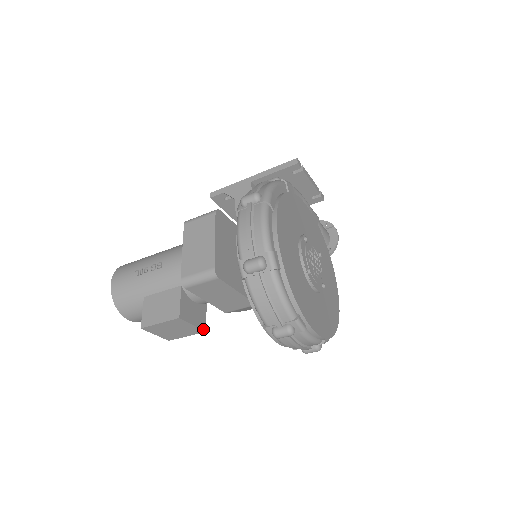
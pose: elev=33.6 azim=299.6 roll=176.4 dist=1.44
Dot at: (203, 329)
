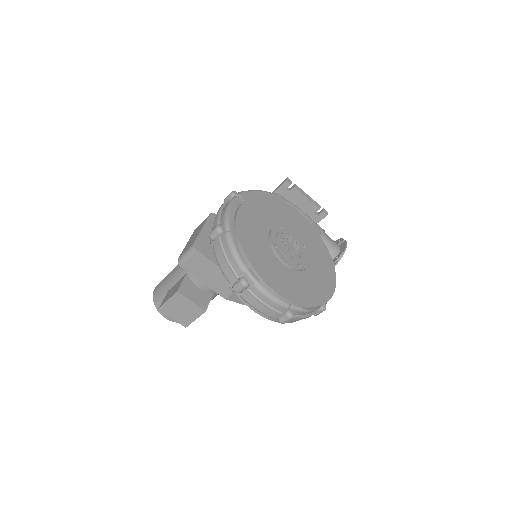
Dot at: (203, 309)
